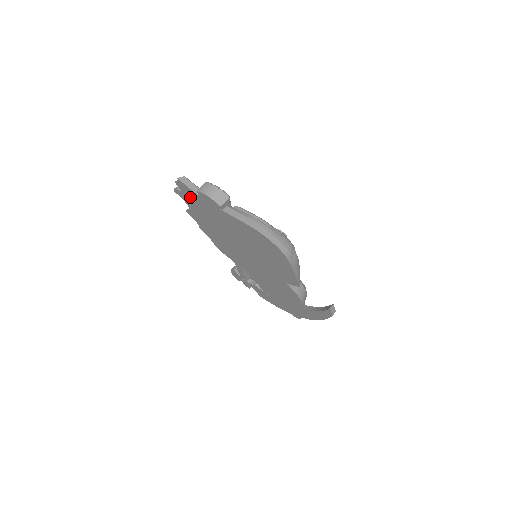
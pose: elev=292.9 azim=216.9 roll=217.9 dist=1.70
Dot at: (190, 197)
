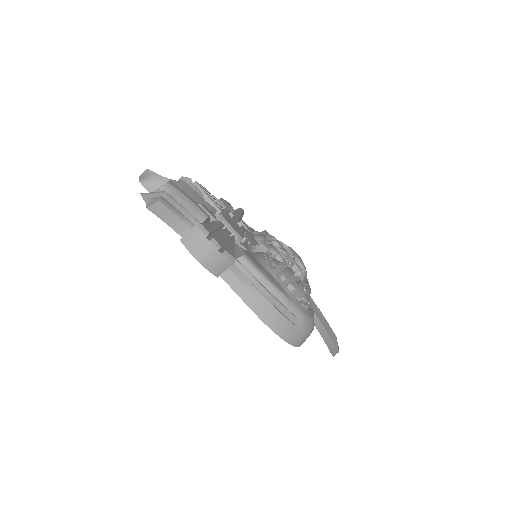
Dot at: occluded
